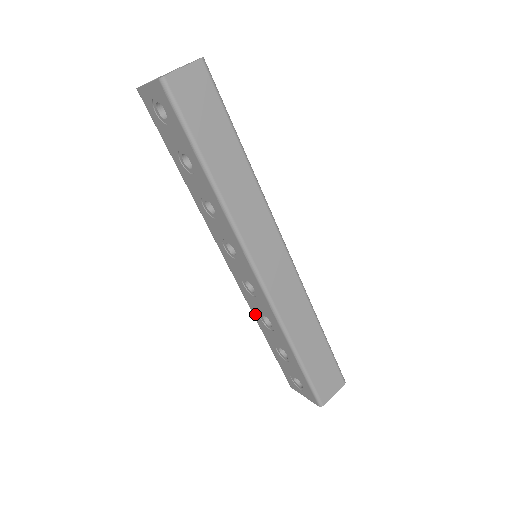
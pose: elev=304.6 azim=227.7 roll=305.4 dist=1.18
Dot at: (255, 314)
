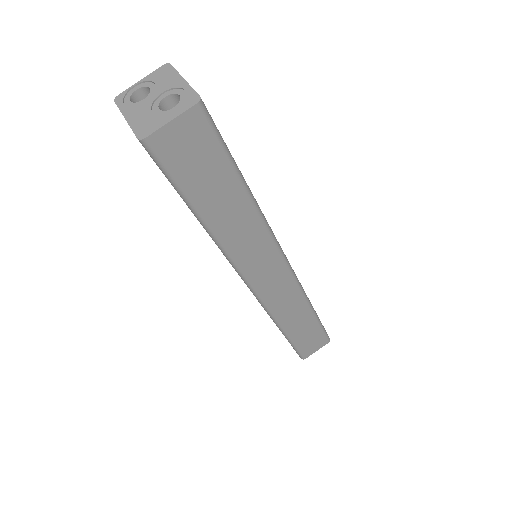
Dot at: occluded
